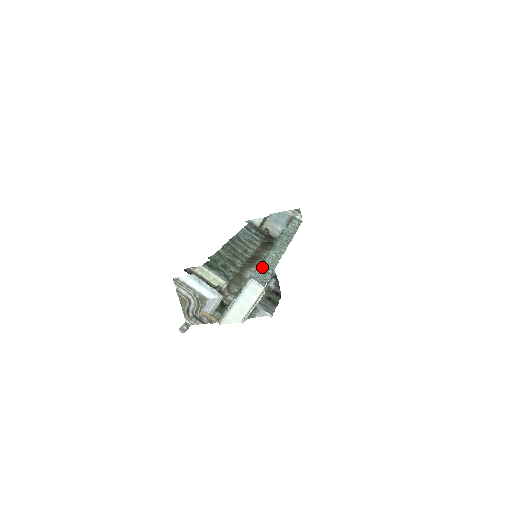
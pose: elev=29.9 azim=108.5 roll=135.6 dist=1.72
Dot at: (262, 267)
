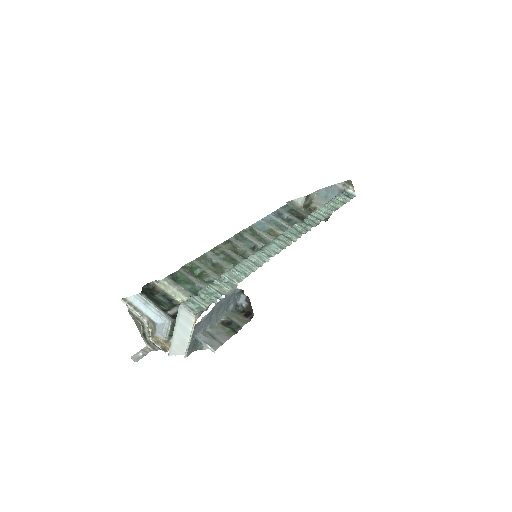
Dot at: (216, 283)
